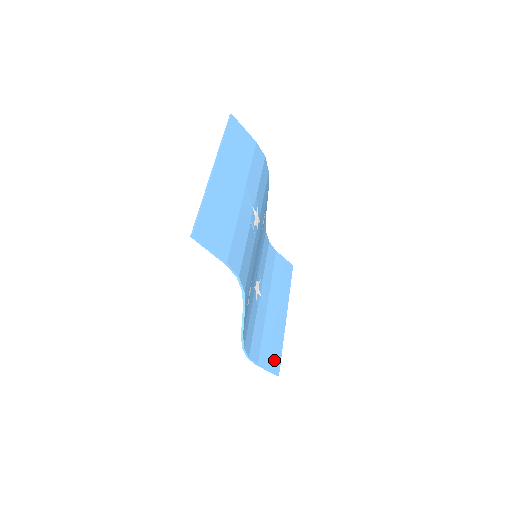
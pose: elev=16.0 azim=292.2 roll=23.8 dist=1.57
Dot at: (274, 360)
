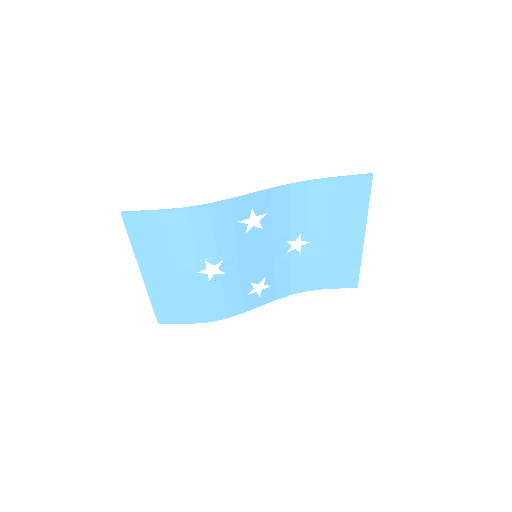
Dot at: (347, 279)
